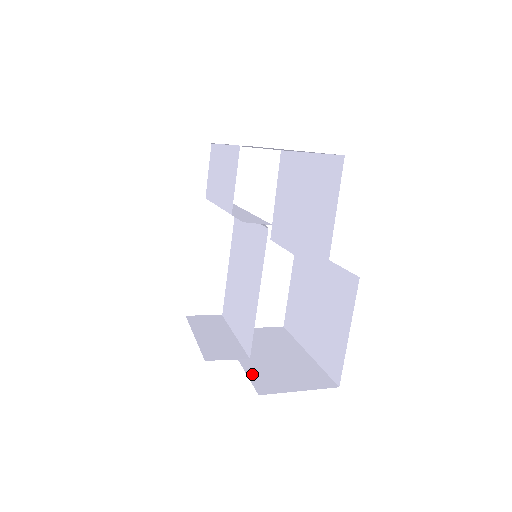
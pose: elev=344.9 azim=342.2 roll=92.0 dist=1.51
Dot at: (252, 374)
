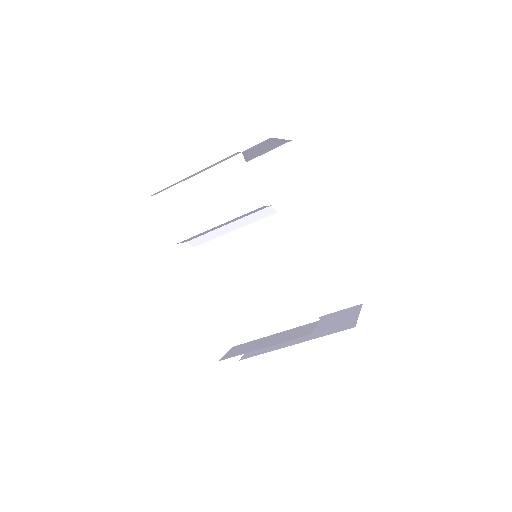
Dot at: (324, 334)
